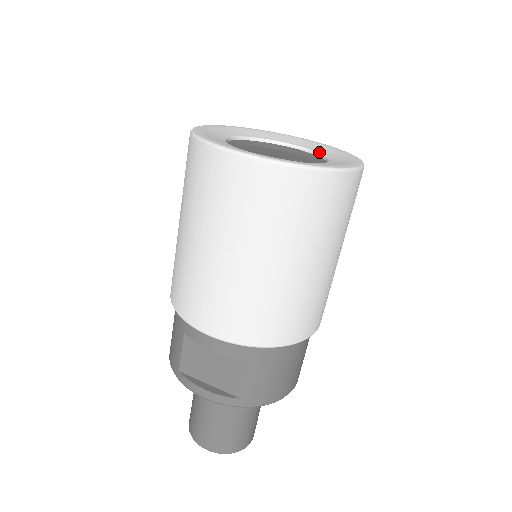
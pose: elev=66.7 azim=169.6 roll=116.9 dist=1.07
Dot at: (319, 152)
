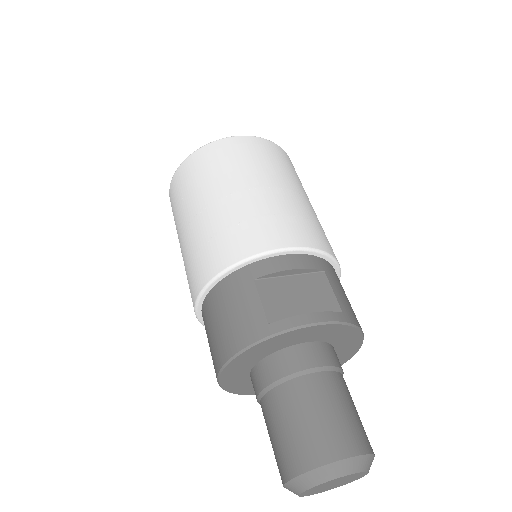
Dot at: occluded
